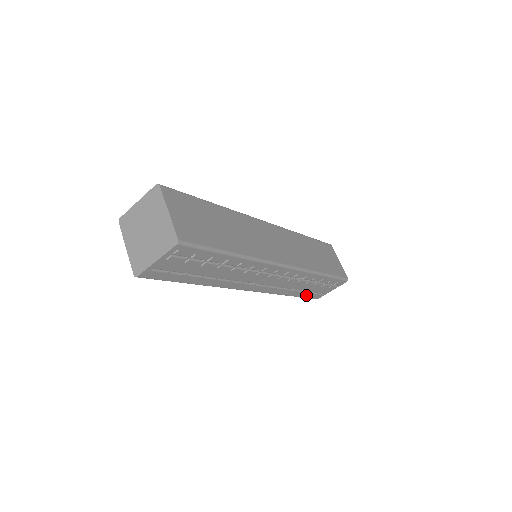
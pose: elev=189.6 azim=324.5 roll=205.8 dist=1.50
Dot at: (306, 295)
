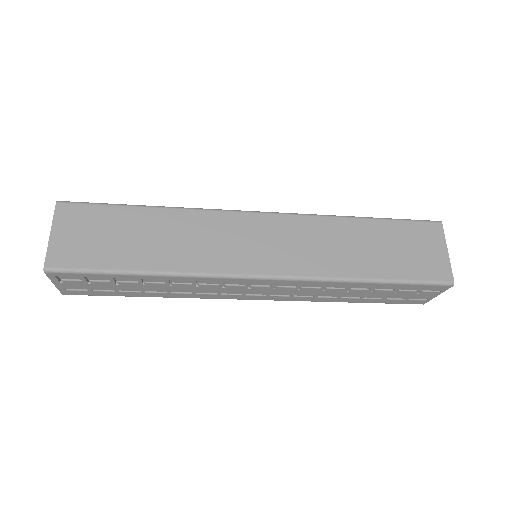
Dot at: (383, 301)
